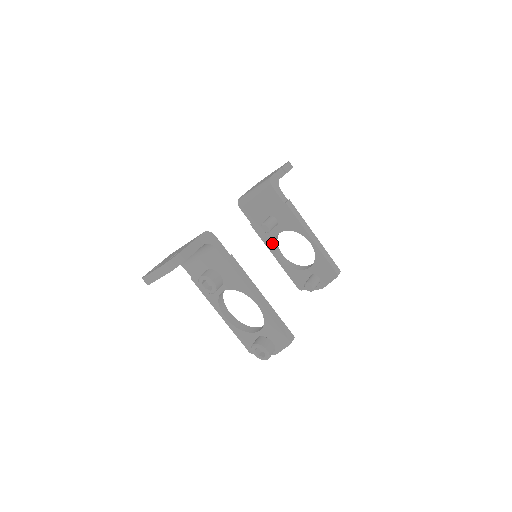
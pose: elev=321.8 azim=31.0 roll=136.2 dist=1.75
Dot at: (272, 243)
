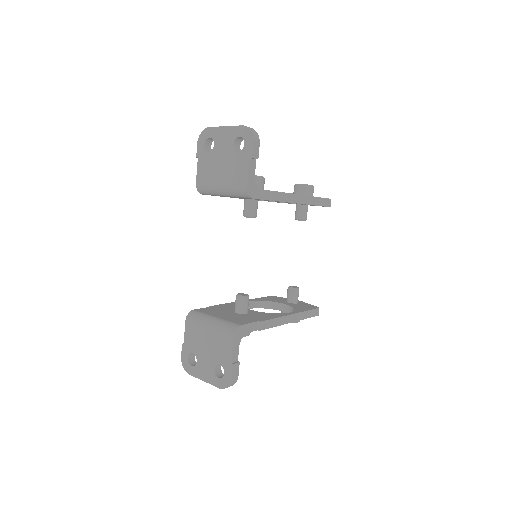
Dot at: occluded
